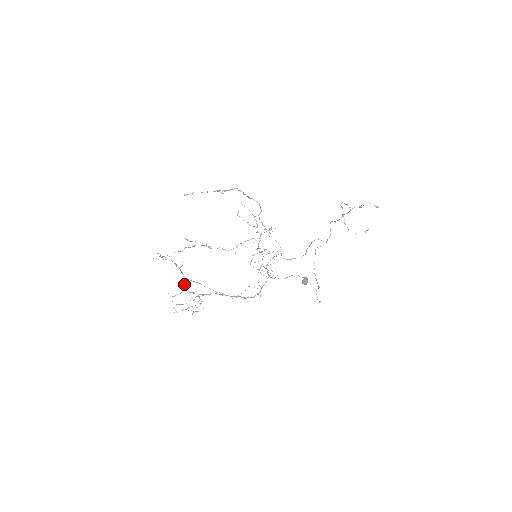
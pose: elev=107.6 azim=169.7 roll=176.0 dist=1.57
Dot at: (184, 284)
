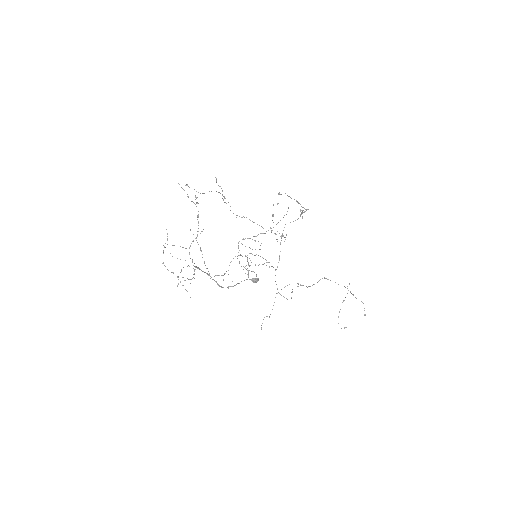
Dot at: occluded
